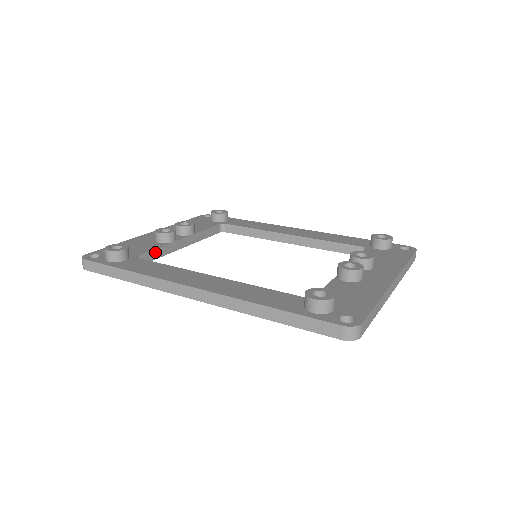
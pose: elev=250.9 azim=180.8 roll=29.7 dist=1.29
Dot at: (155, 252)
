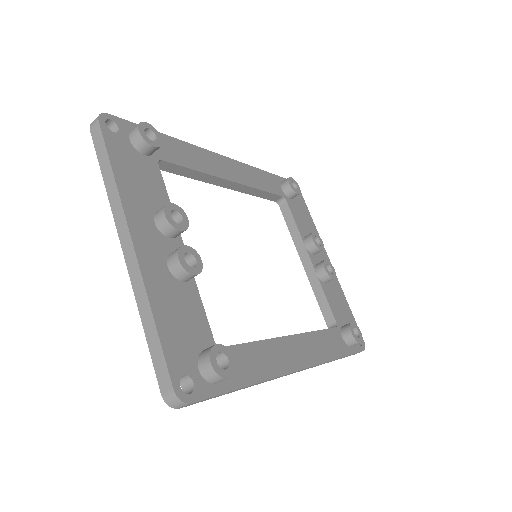
Dot at: (200, 308)
